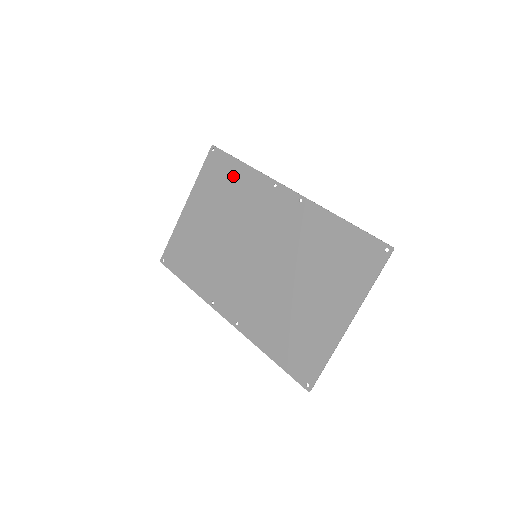
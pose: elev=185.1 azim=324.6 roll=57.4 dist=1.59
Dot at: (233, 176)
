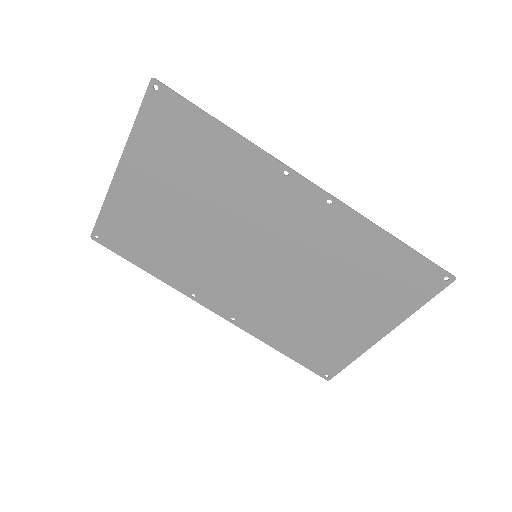
Dot at: (205, 143)
